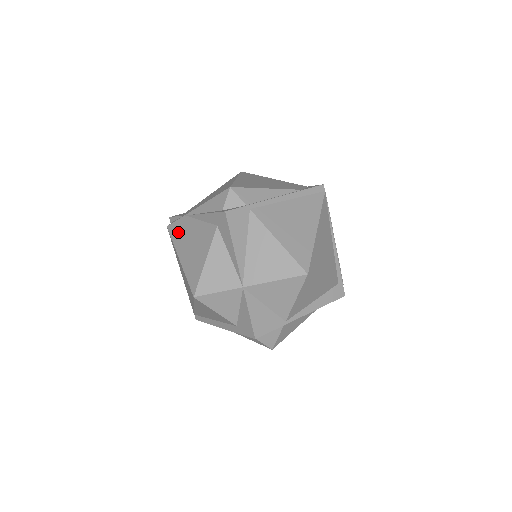
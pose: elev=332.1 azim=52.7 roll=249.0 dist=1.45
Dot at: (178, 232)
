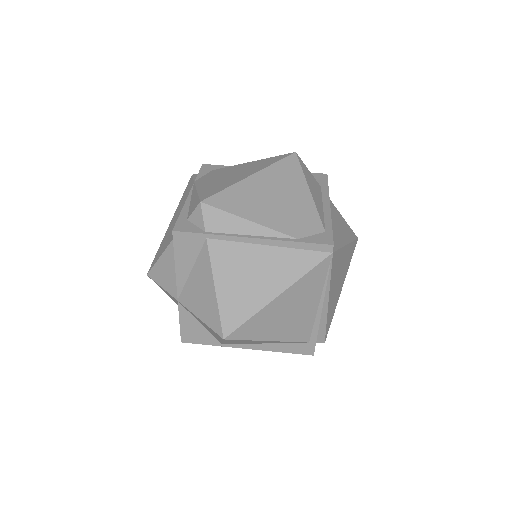
Dot at: (185, 194)
